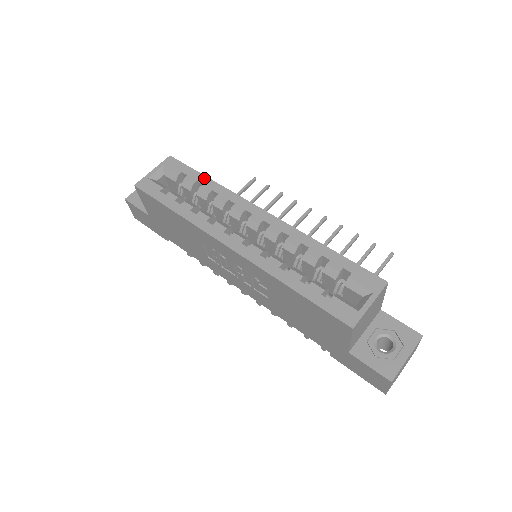
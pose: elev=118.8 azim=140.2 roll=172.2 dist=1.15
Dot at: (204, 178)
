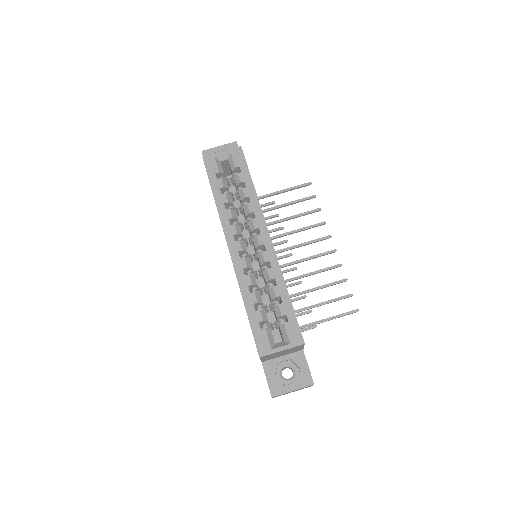
Dot at: (250, 182)
